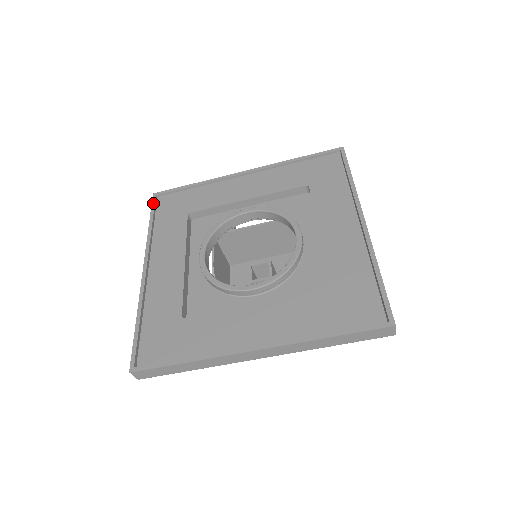
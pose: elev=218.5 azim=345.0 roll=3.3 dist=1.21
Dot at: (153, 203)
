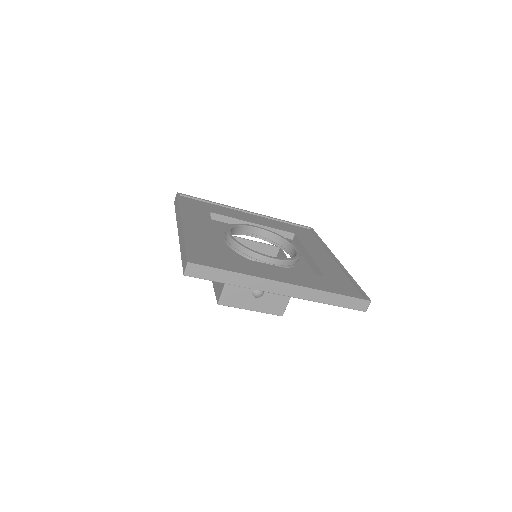
Dot at: (179, 196)
